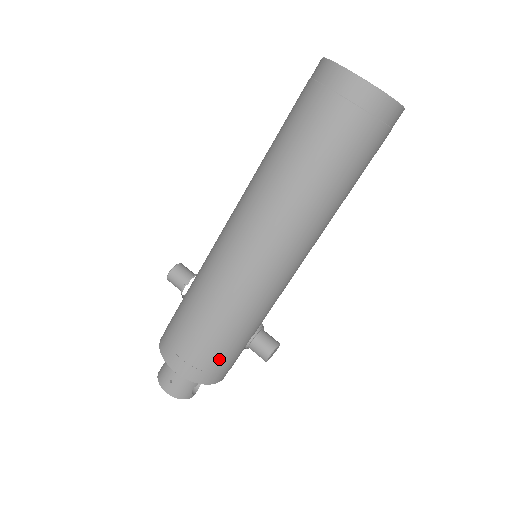
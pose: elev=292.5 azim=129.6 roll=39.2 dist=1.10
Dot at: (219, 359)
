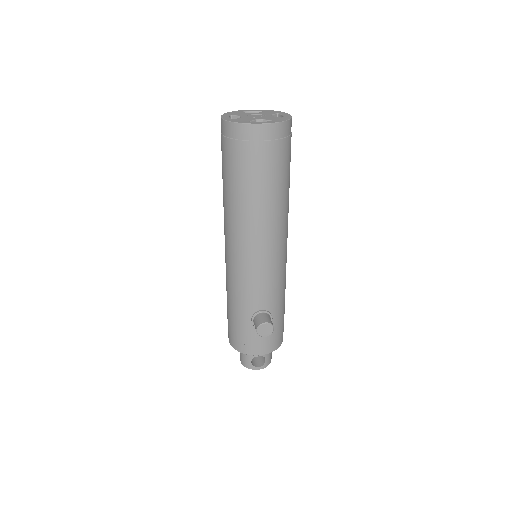
Dot at: (241, 332)
